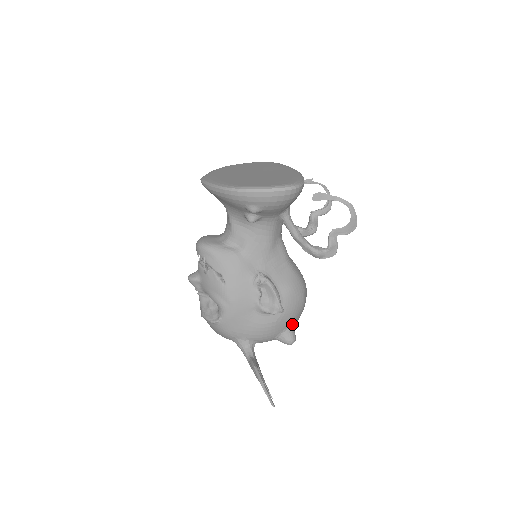
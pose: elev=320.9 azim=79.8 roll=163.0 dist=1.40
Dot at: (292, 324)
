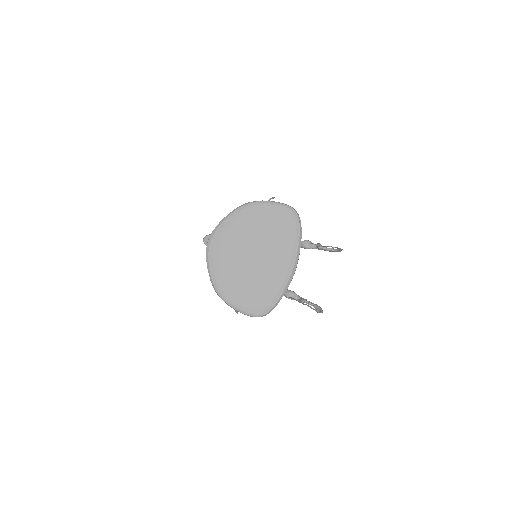
Dot at: occluded
